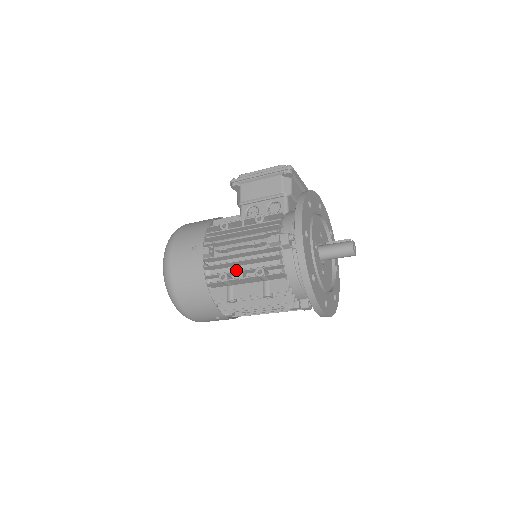
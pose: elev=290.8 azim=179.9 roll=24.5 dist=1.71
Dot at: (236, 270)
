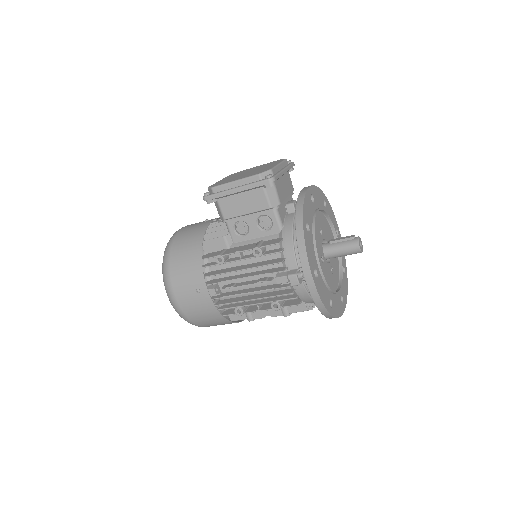
Dot at: occluded
